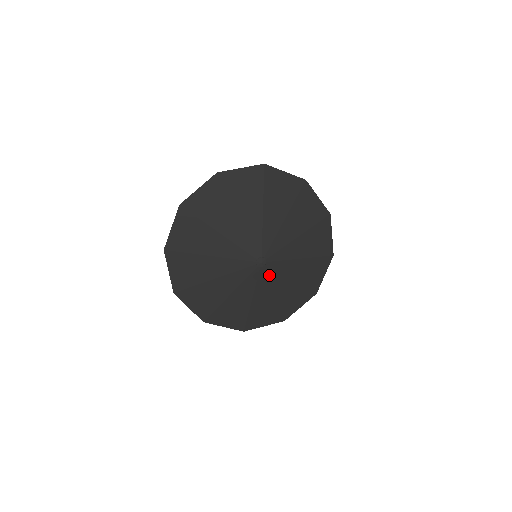
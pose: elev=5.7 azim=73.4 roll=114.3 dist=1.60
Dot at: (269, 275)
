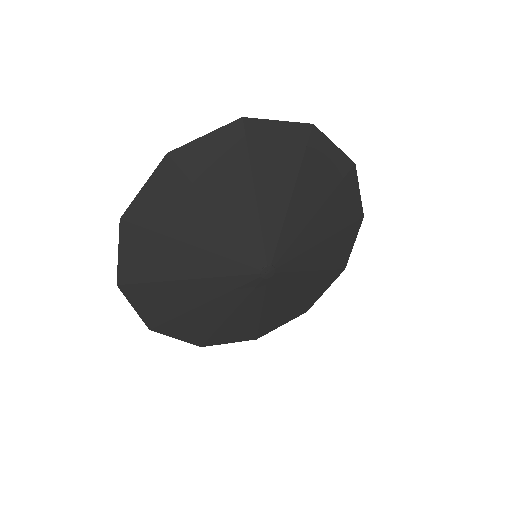
Dot at: (255, 291)
